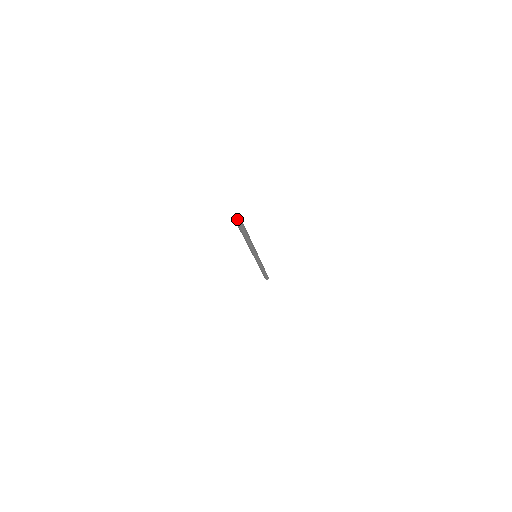
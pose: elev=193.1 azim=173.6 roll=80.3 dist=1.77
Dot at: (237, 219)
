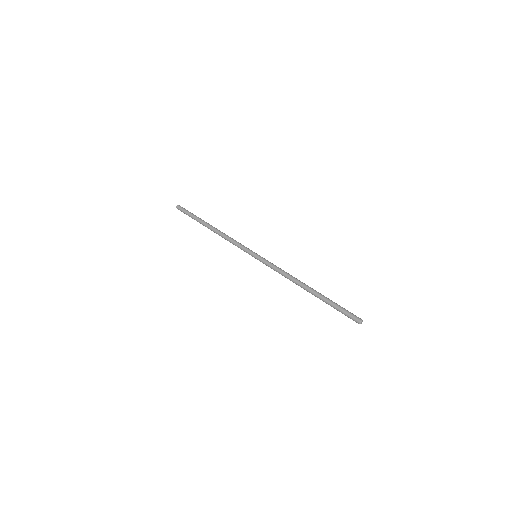
Dot at: occluded
